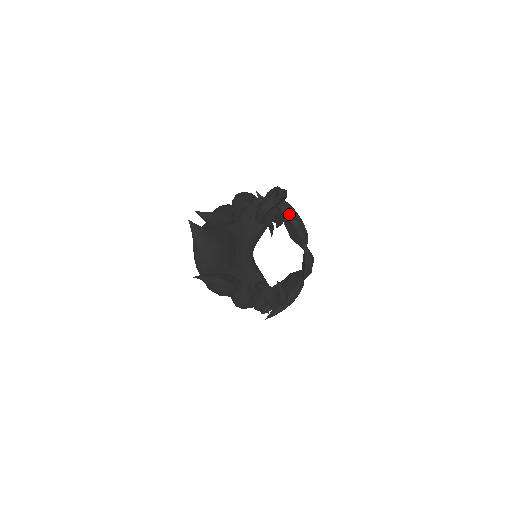
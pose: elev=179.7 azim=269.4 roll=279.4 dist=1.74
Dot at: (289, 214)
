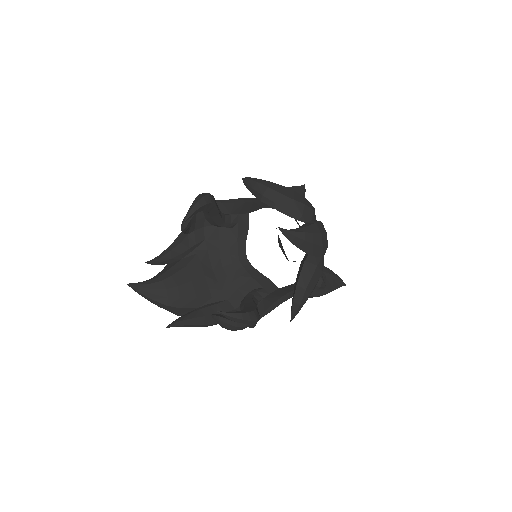
Dot at: (261, 196)
